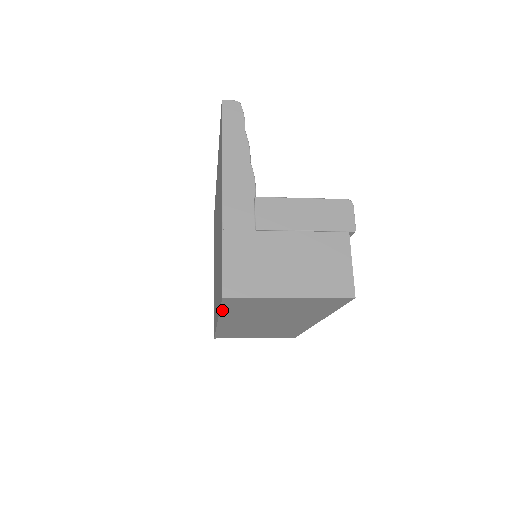
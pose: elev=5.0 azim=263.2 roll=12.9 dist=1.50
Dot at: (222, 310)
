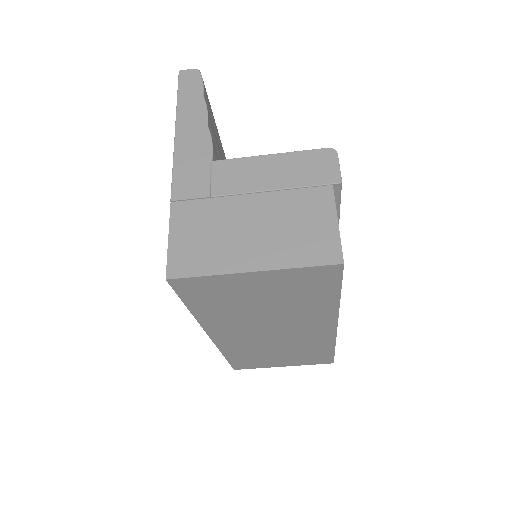
Dot at: (191, 308)
